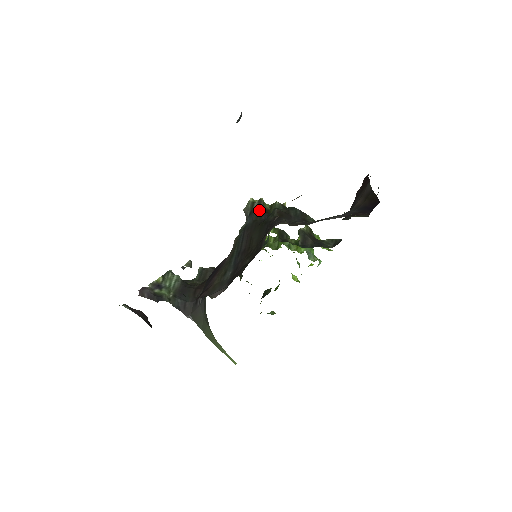
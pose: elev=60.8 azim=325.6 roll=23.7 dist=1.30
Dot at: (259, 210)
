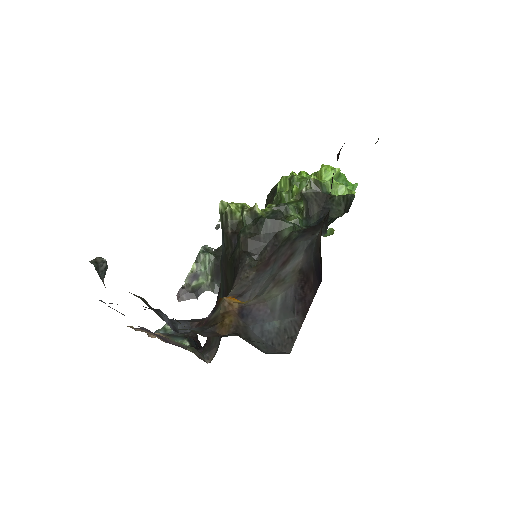
Dot at: (228, 230)
